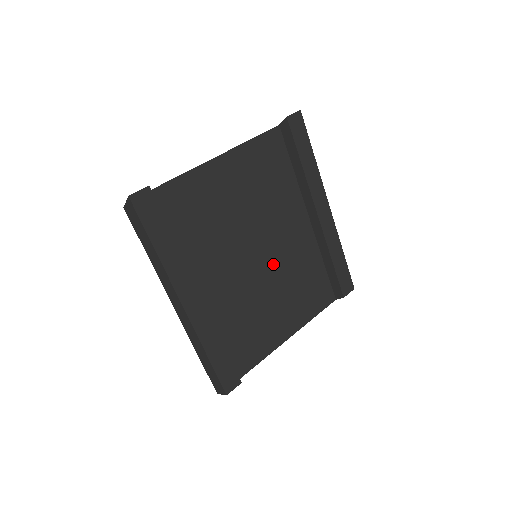
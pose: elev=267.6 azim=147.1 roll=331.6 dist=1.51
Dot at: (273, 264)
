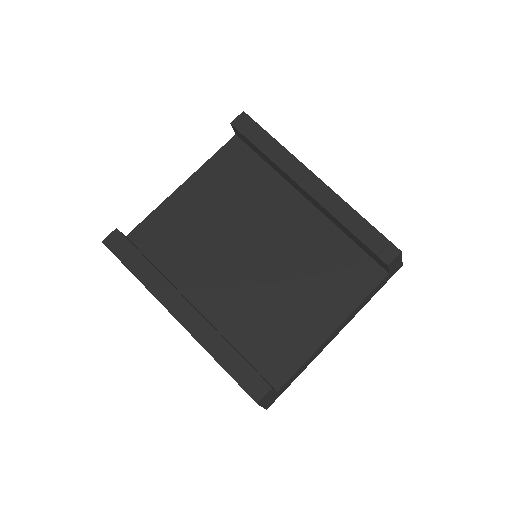
Dot at: (279, 258)
